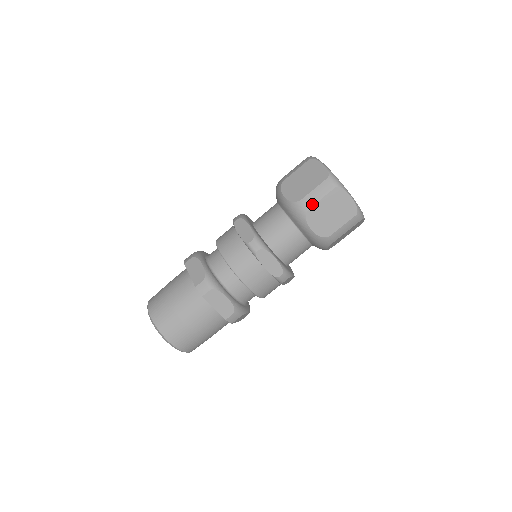
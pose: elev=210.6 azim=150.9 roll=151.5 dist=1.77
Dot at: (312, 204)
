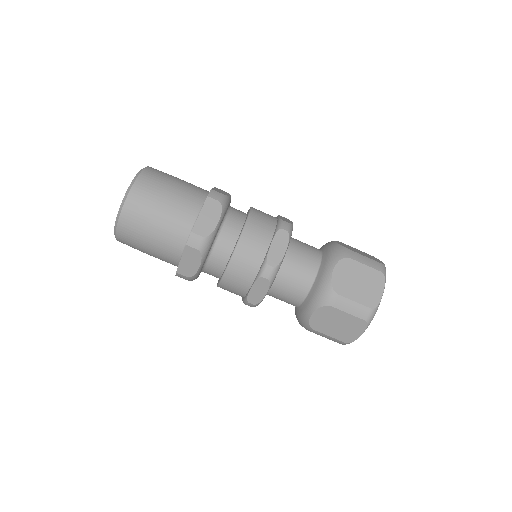
Dot at: (339, 307)
